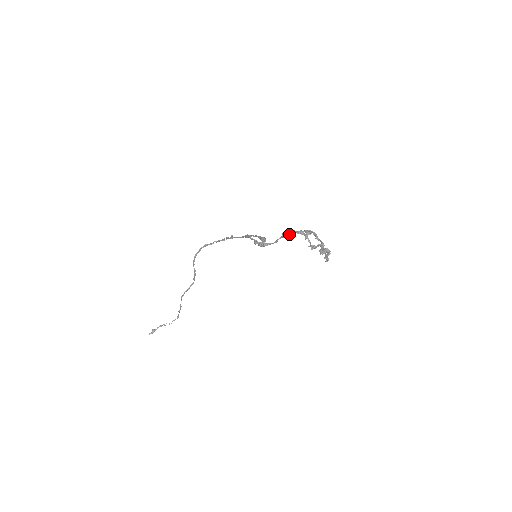
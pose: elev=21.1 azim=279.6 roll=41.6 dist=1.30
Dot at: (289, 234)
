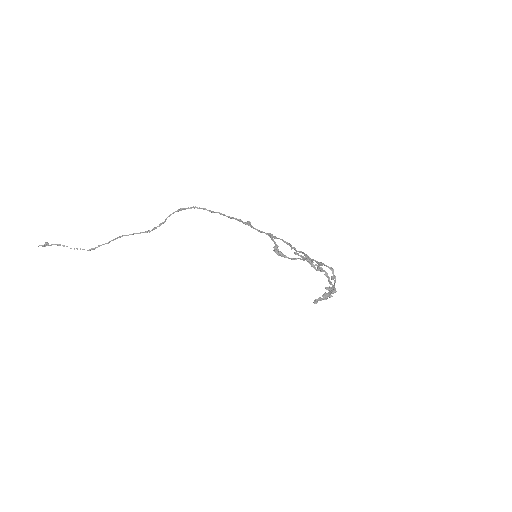
Dot at: (311, 261)
